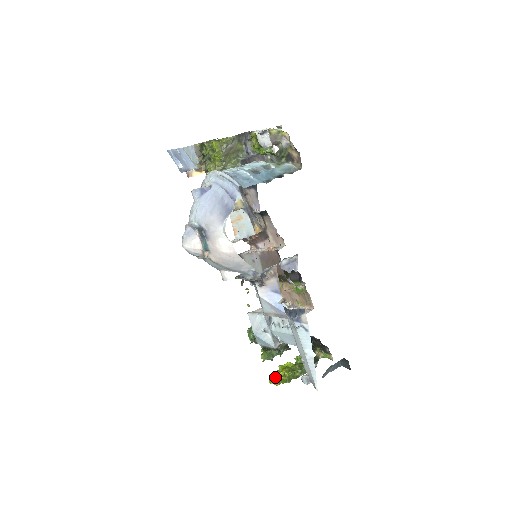
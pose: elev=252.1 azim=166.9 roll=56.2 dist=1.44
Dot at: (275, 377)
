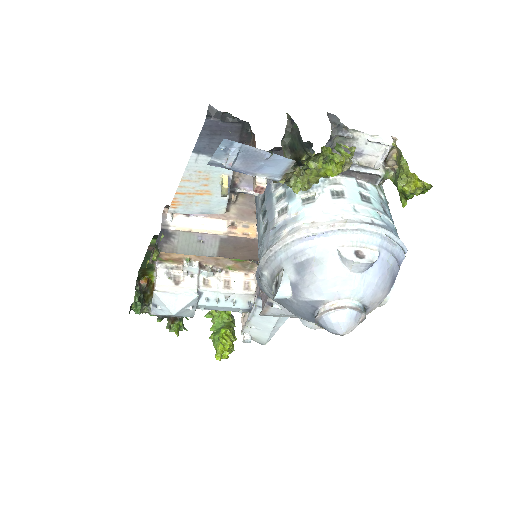
Dot at: (225, 352)
